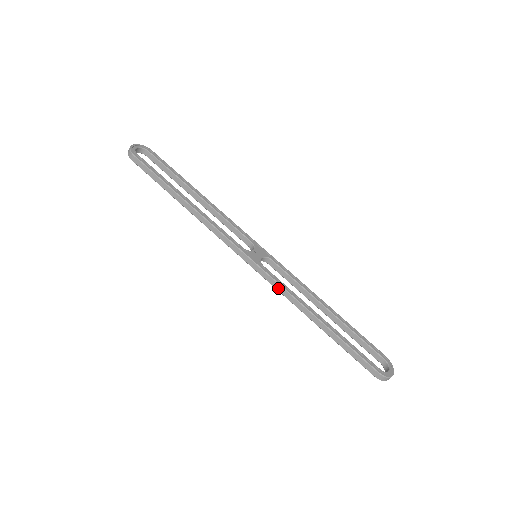
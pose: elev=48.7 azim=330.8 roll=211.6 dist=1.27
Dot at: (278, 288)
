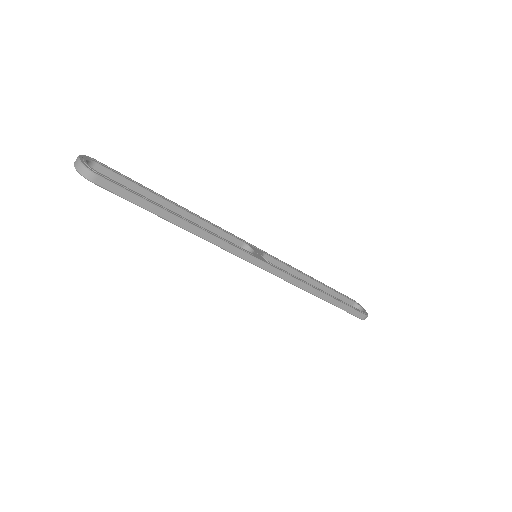
Dot at: (289, 280)
